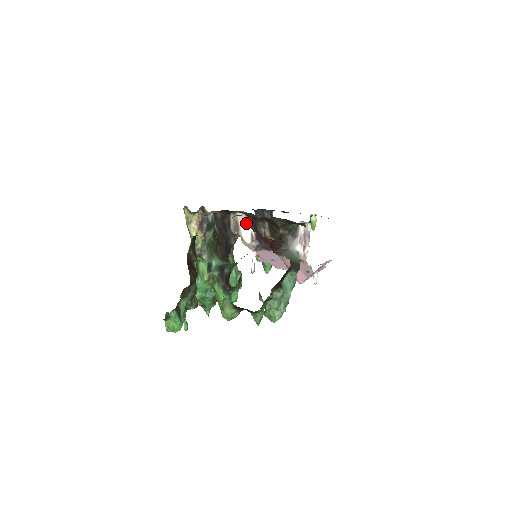
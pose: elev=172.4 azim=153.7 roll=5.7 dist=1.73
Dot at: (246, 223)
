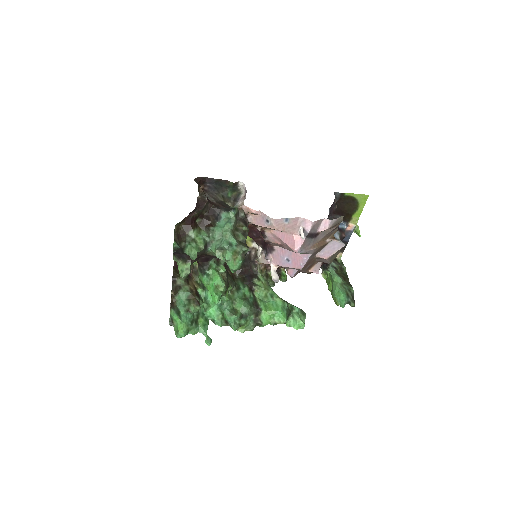
Dot at: (259, 248)
